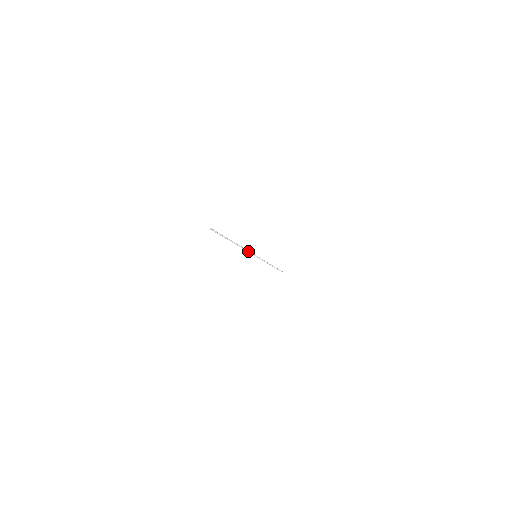
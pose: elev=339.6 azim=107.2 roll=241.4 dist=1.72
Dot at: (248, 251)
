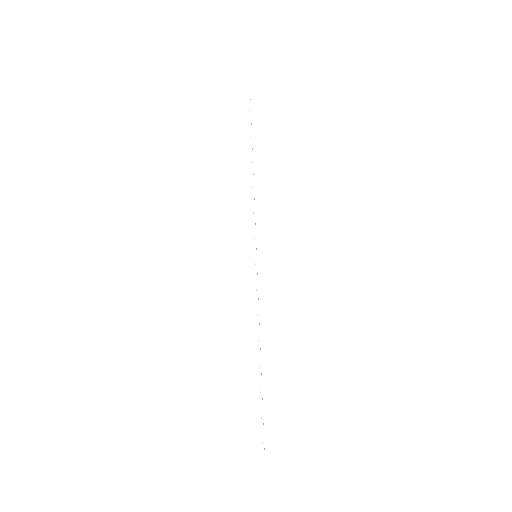
Dot at: occluded
